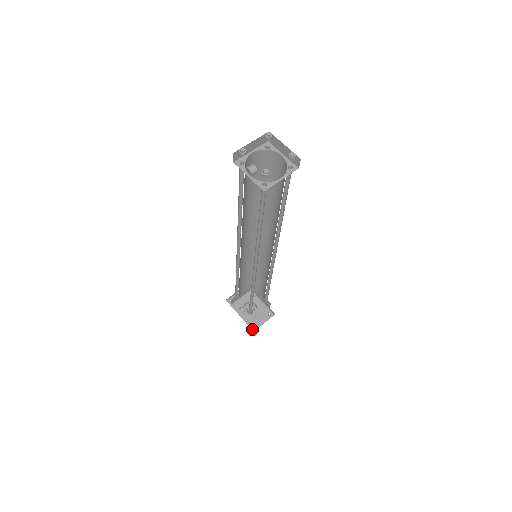
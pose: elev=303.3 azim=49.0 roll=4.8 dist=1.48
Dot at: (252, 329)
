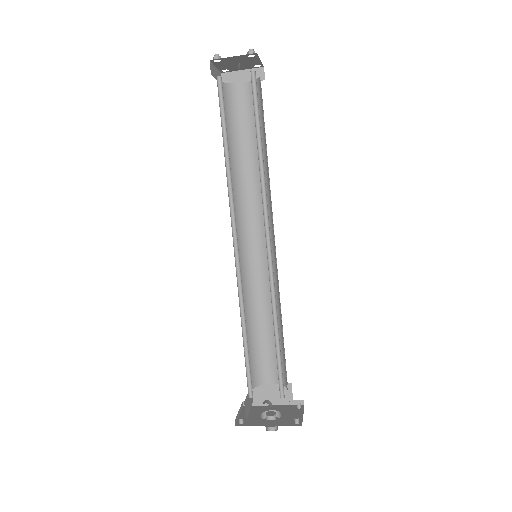
Dot at: (297, 425)
